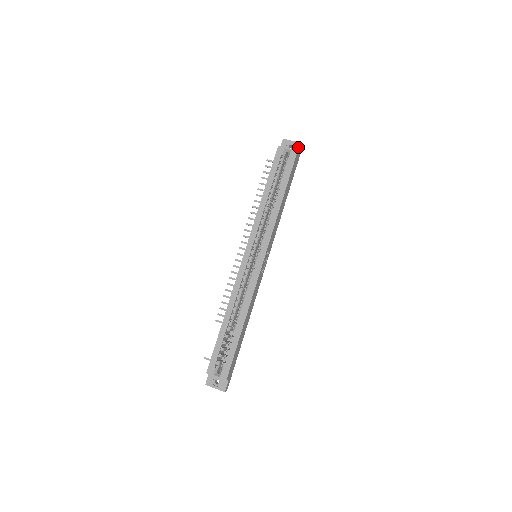
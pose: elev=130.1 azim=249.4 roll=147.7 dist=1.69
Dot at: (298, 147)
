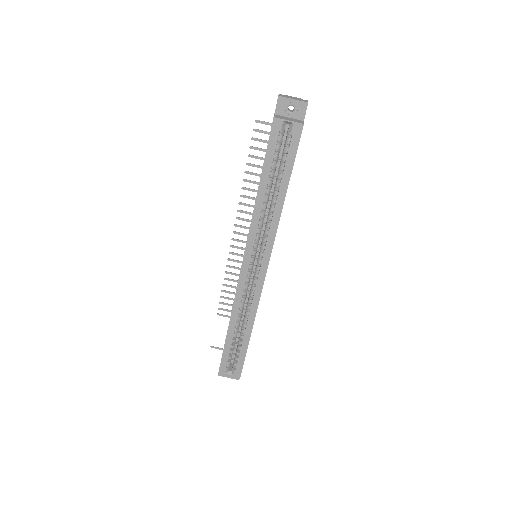
Dot at: (302, 110)
